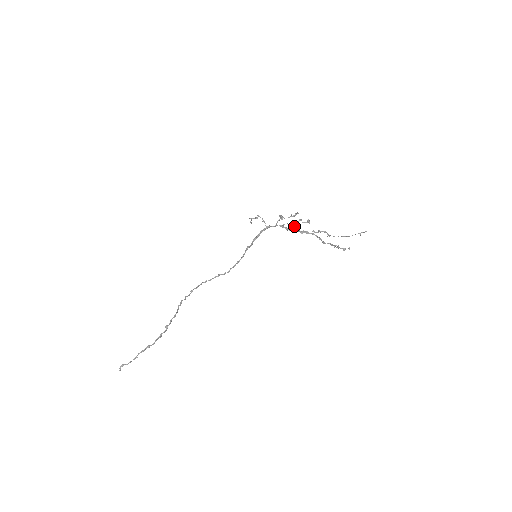
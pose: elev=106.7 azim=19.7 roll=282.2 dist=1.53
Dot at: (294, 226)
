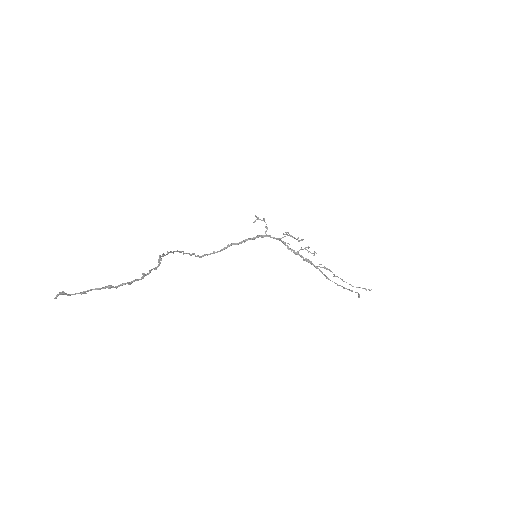
Dot at: (300, 249)
